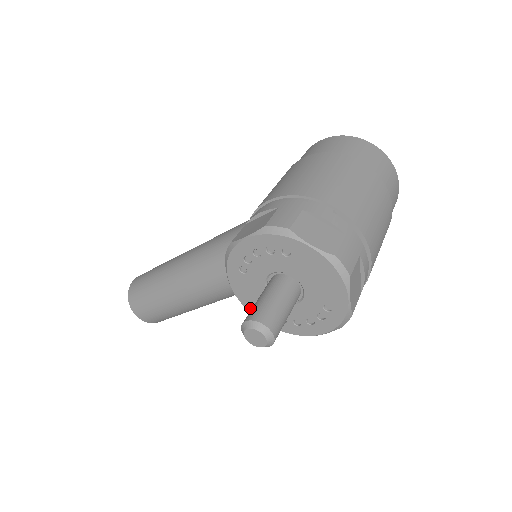
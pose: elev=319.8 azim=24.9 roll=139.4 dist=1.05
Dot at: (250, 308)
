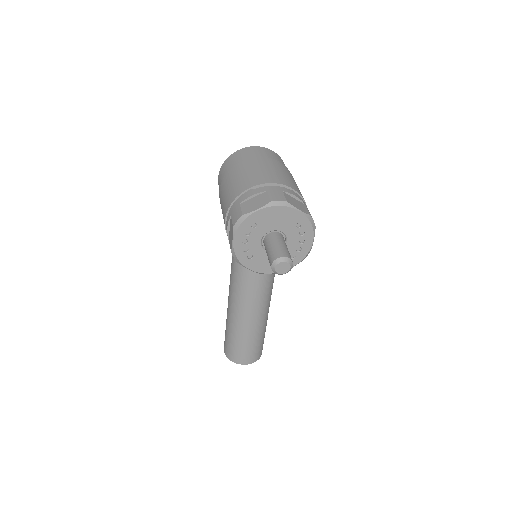
Dot at: occluded
